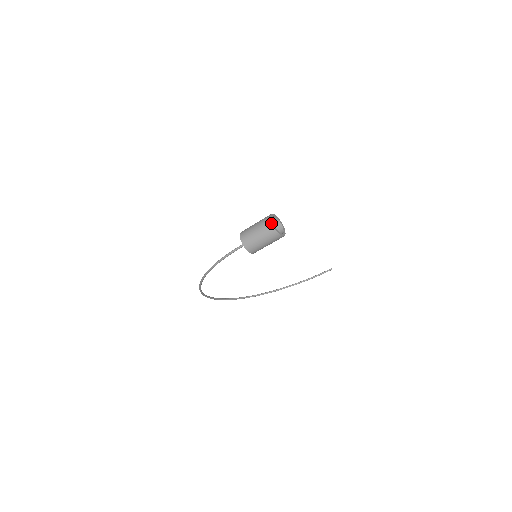
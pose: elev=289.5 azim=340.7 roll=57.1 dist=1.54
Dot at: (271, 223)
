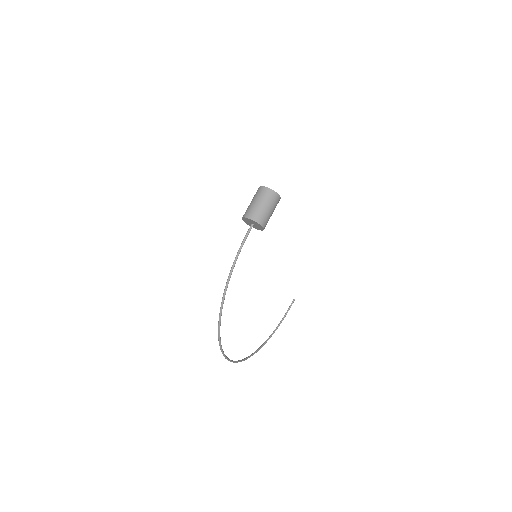
Dot at: (266, 188)
